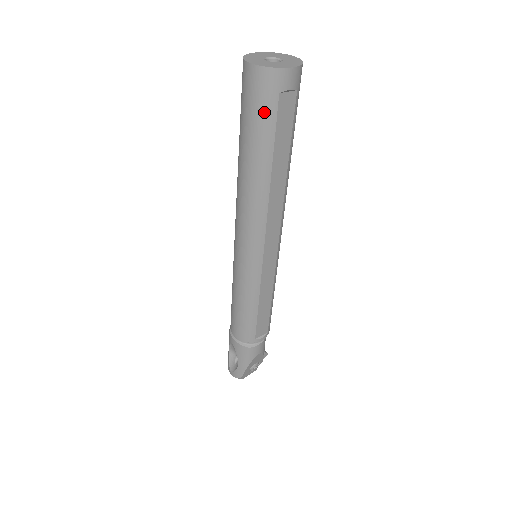
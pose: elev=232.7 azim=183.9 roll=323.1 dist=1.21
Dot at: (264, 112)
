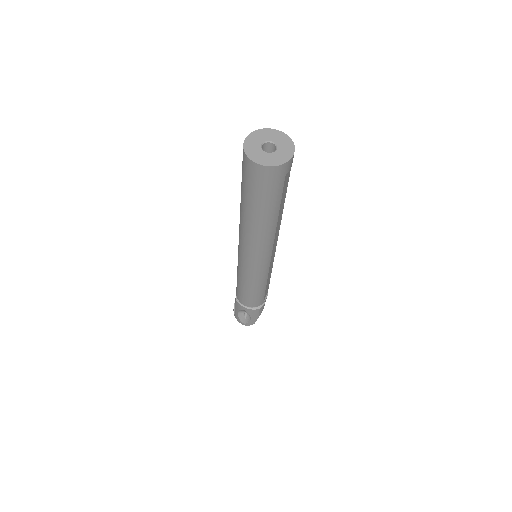
Dot at: (274, 190)
